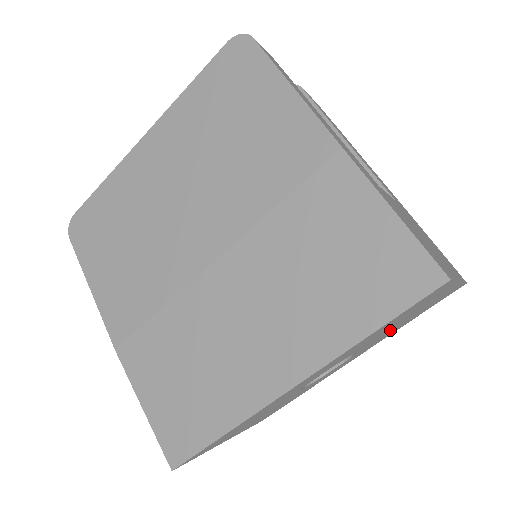
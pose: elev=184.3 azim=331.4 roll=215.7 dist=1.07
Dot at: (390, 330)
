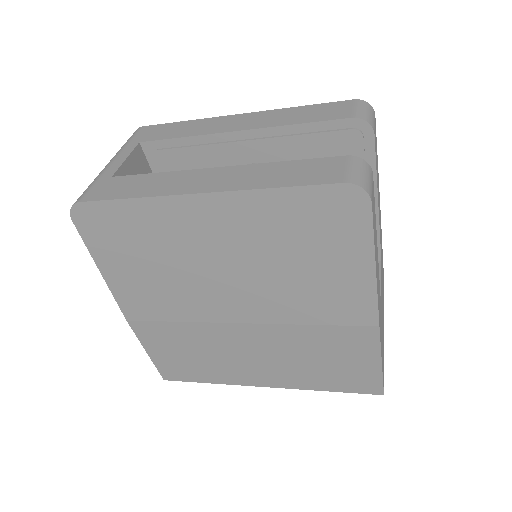
Dot at: occluded
